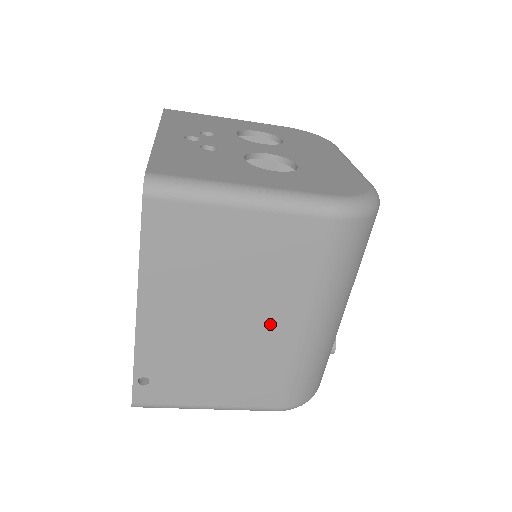
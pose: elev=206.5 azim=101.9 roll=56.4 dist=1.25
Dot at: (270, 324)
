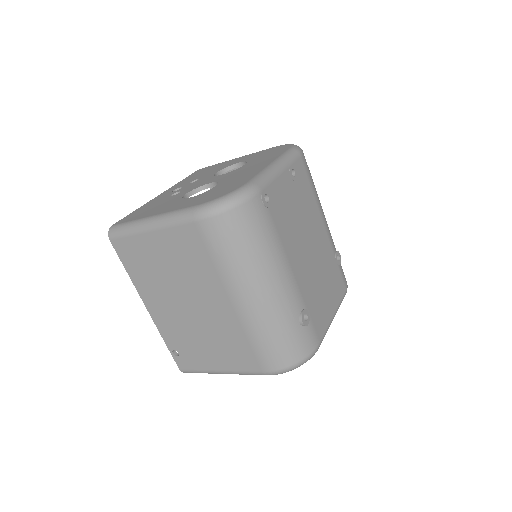
Dot at: (213, 304)
